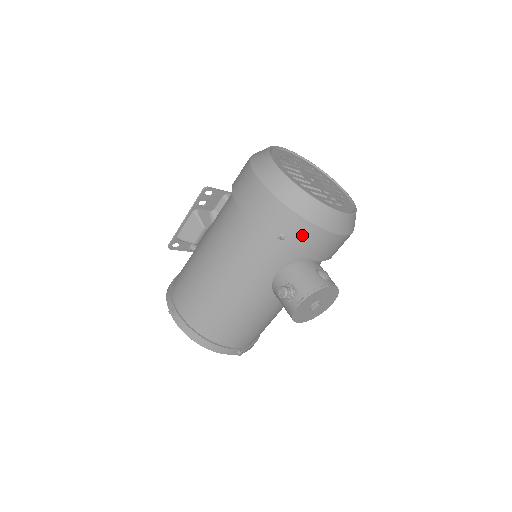
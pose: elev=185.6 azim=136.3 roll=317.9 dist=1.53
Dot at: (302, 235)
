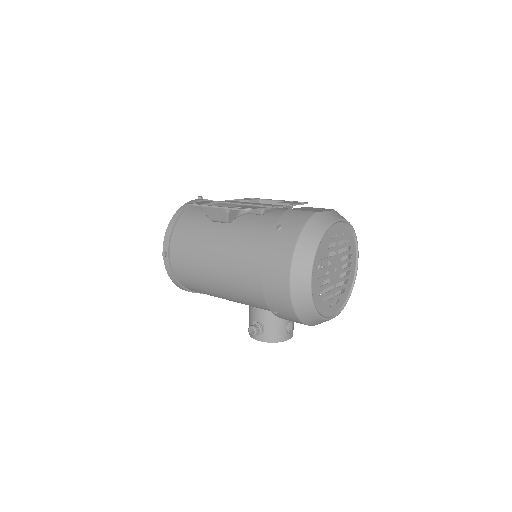
Dot at: (292, 320)
